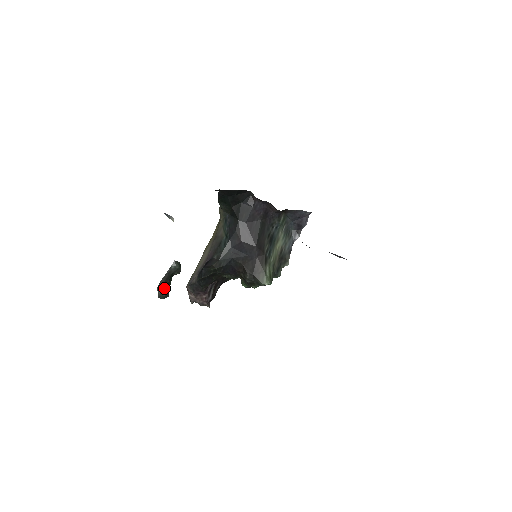
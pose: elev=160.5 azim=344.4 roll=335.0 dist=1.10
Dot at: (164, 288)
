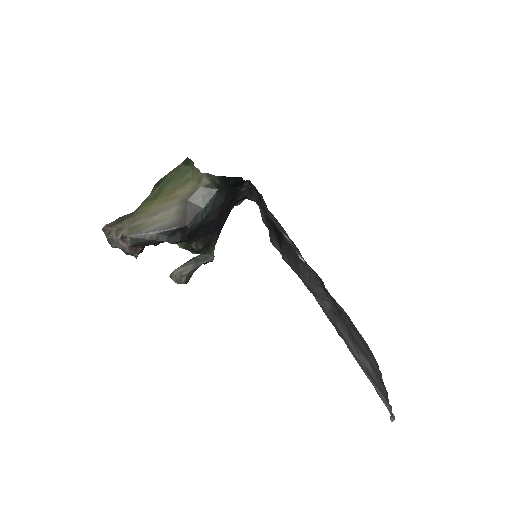
Dot at: (190, 277)
